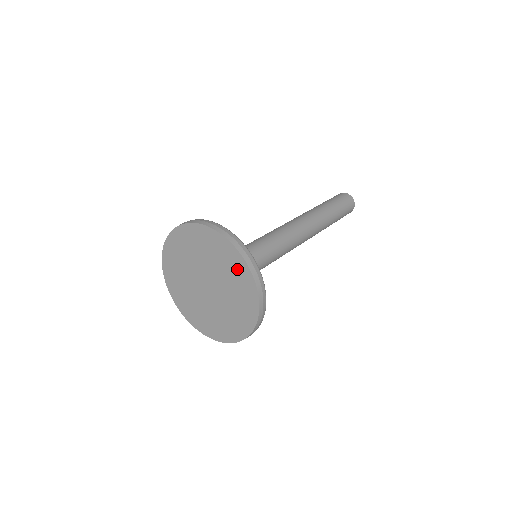
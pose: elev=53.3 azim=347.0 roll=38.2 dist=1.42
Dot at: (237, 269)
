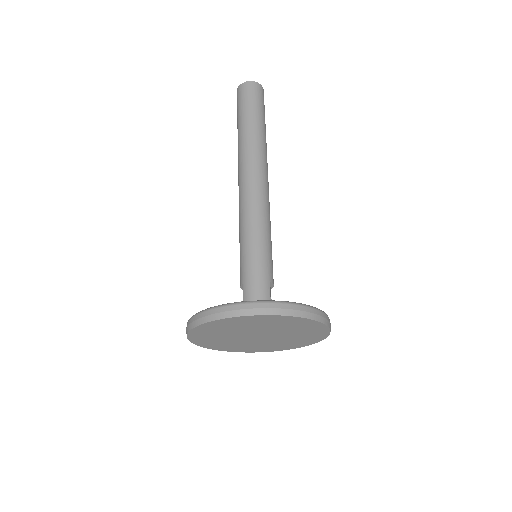
Dot at: (290, 322)
